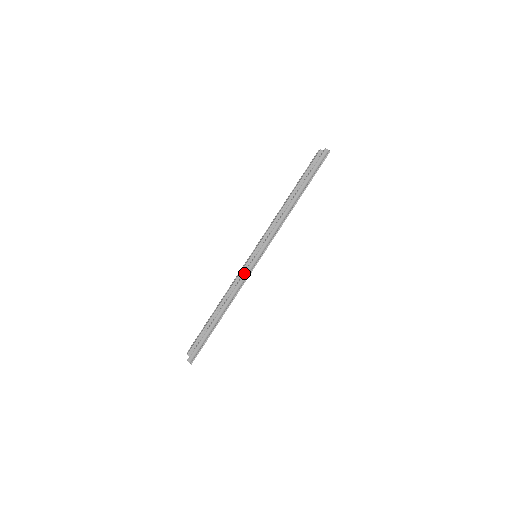
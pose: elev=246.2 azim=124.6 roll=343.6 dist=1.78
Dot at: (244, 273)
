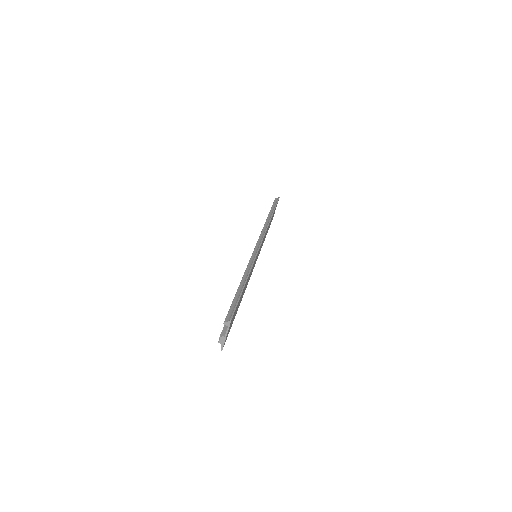
Dot at: (252, 254)
